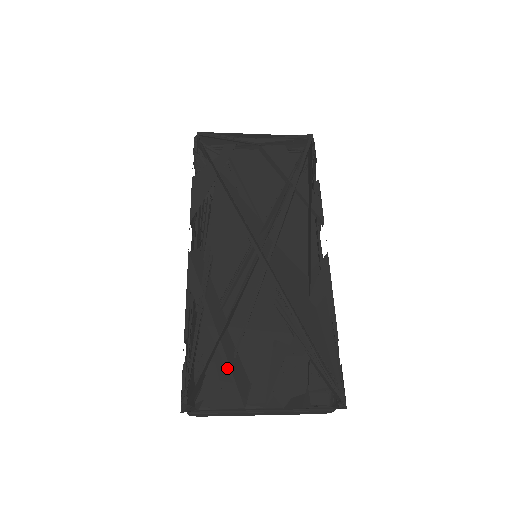
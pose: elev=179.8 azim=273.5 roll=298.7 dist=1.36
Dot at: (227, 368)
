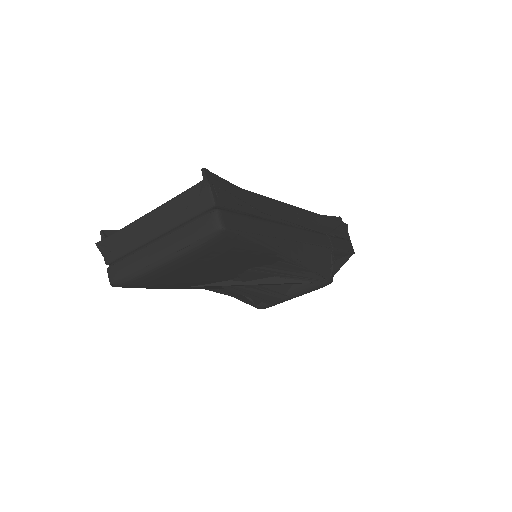
Dot at: occluded
